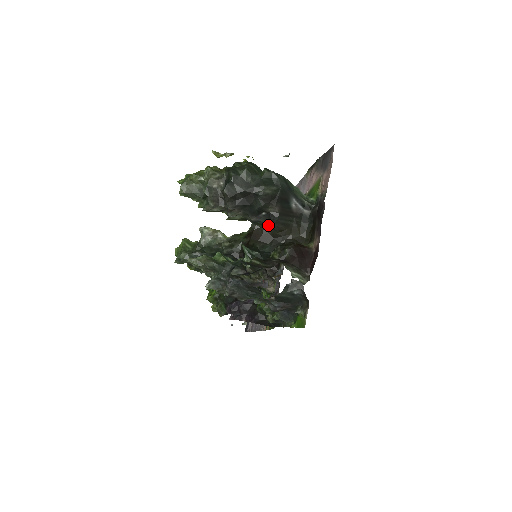
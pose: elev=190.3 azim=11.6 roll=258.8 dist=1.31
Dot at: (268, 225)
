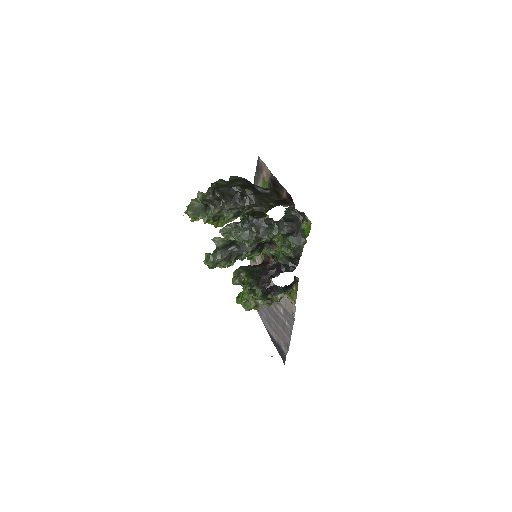
Dot at: (252, 204)
